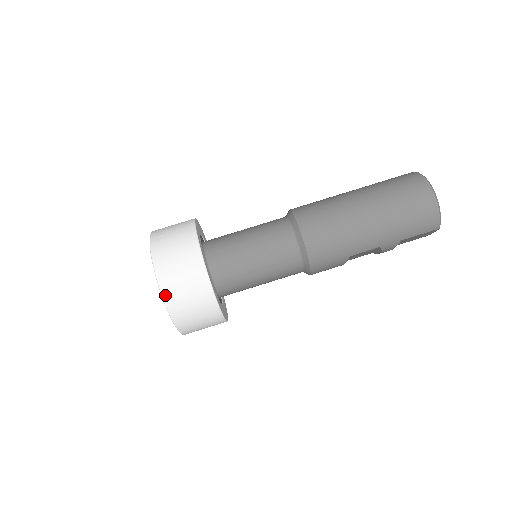
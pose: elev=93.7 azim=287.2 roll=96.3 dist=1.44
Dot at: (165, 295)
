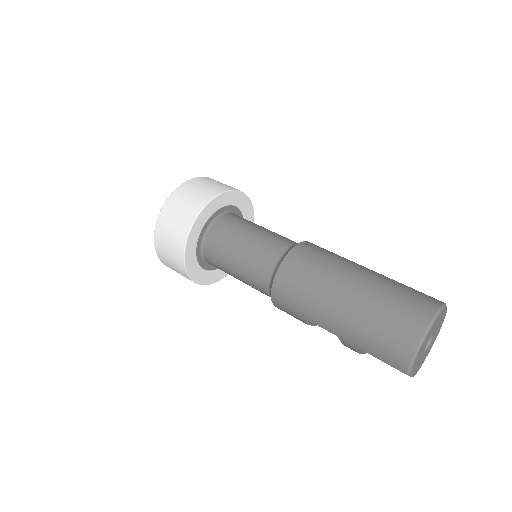
Dot at: (158, 224)
